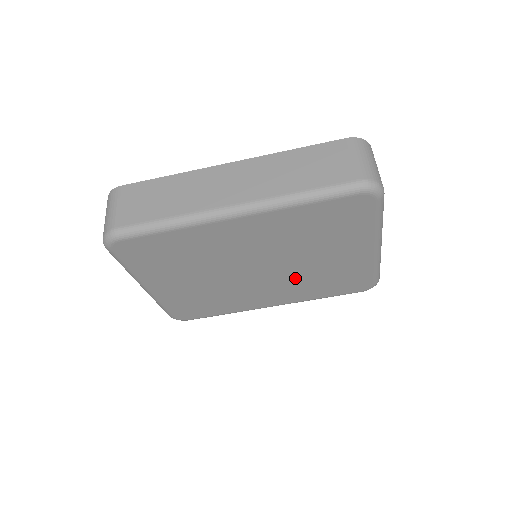
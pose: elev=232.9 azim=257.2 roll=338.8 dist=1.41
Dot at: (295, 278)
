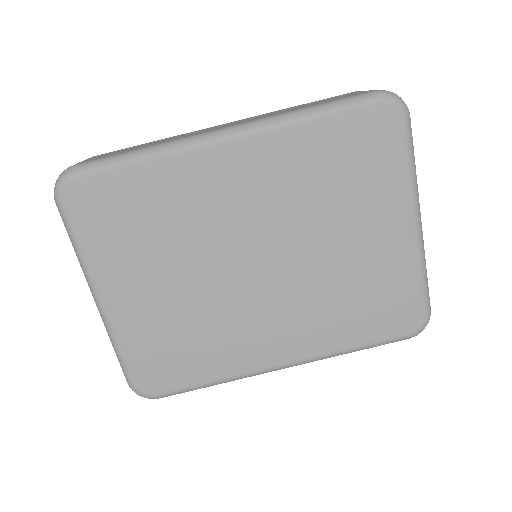
Dot at: (311, 290)
